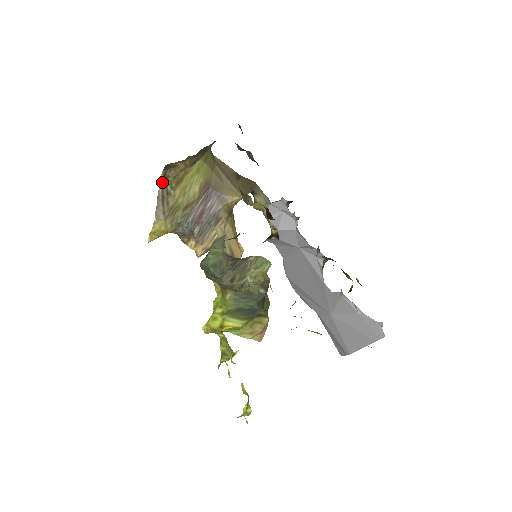
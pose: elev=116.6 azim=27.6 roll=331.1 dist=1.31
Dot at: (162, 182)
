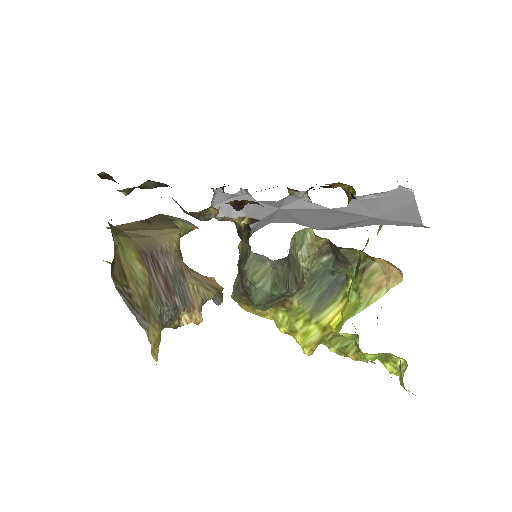
Dot at: (118, 290)
